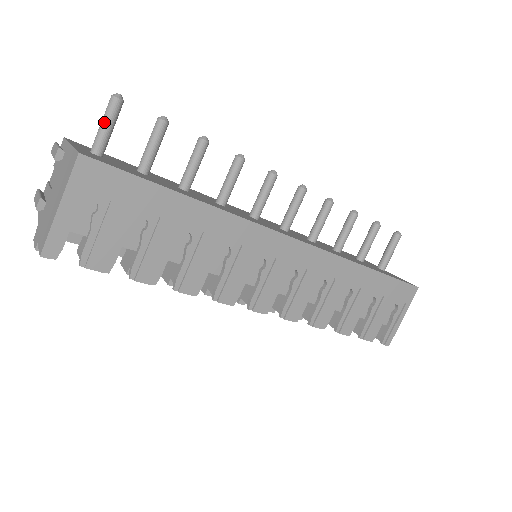
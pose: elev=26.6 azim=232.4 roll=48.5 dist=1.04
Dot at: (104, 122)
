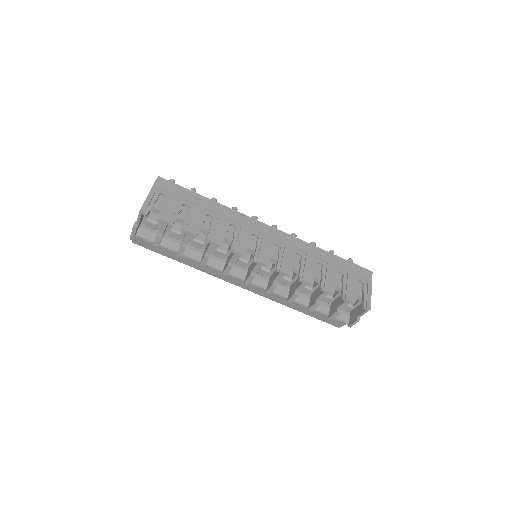
Dot at: occluded
